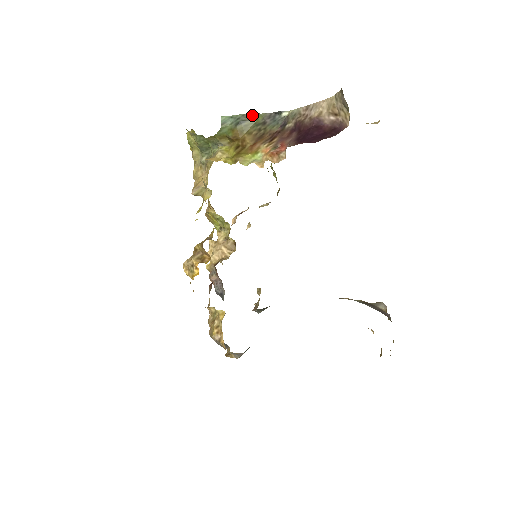
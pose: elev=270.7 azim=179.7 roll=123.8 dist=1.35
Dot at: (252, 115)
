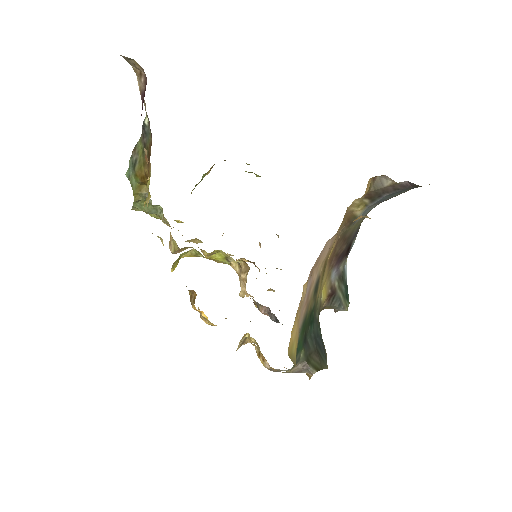
Dot at: (135, 149)
